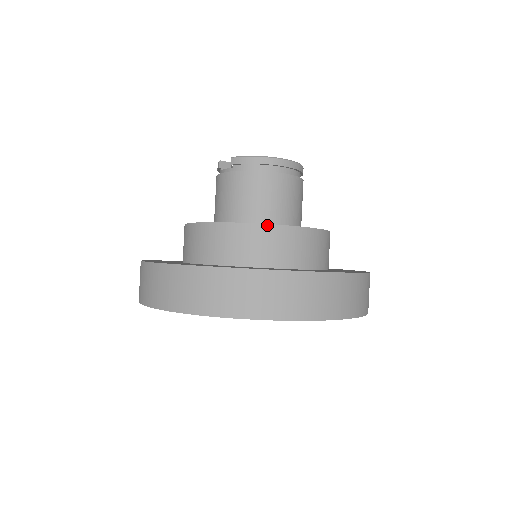
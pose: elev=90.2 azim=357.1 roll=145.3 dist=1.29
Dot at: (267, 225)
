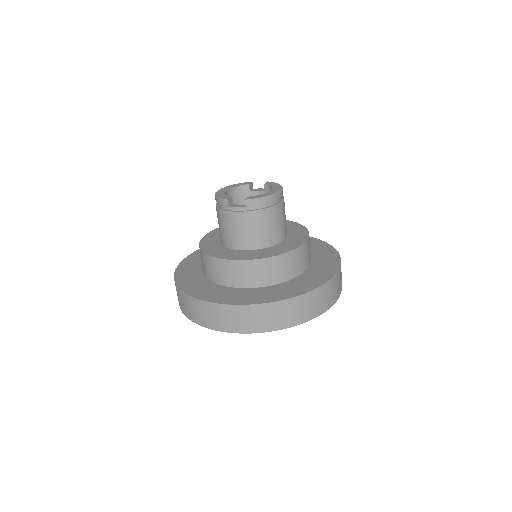
Dot at: (293, 250)
